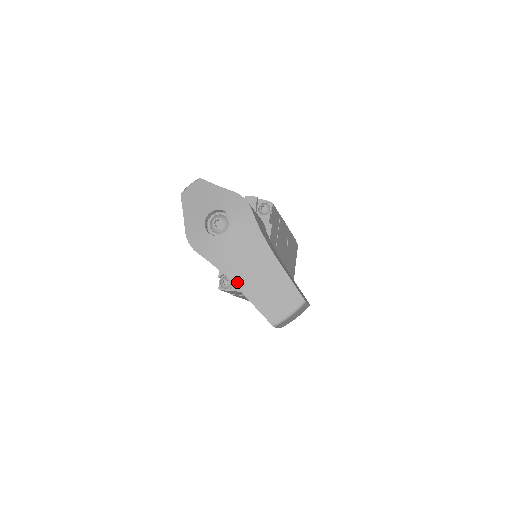
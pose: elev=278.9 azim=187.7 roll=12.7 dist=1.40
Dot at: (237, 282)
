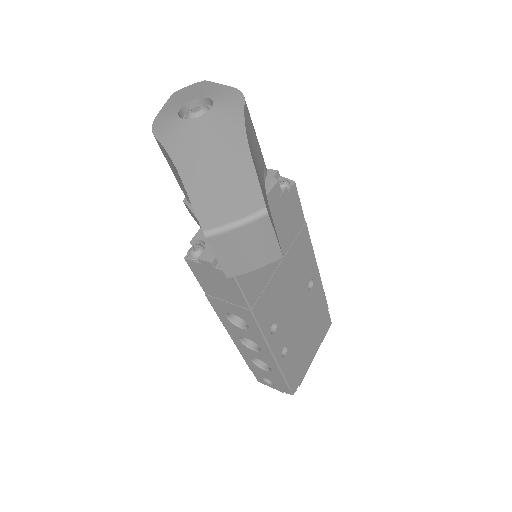
Dot at: (184, 171)
